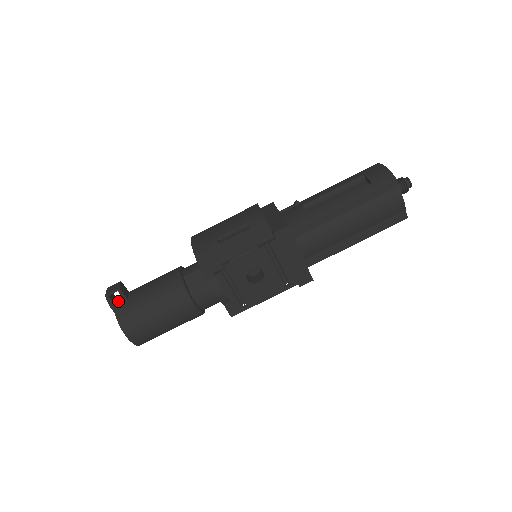
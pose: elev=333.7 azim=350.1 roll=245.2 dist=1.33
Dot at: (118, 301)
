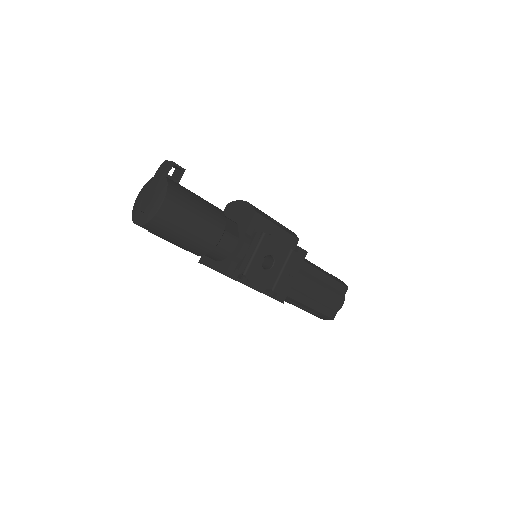
Dot at: occluded
